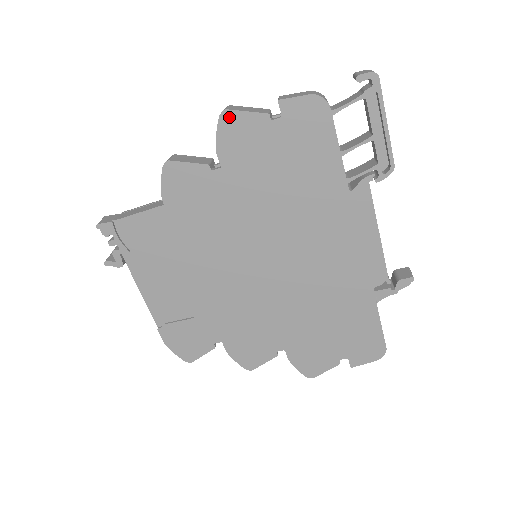
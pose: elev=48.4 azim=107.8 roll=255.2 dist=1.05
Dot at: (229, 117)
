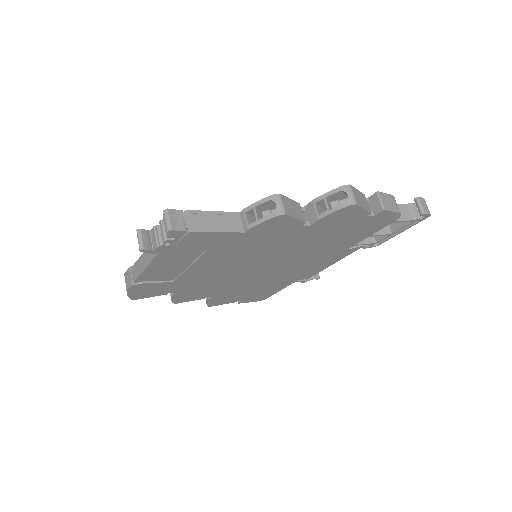
Dot at: (352, 208)
